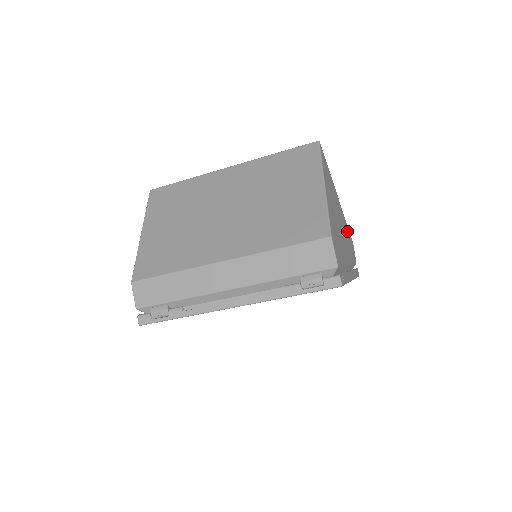
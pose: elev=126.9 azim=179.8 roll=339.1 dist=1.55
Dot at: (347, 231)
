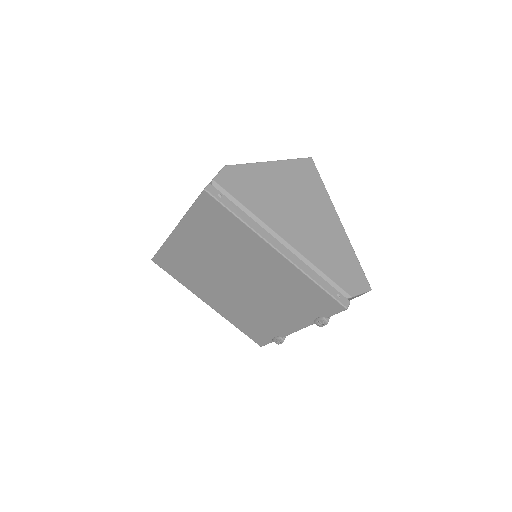
Dot at: (344, 255)
